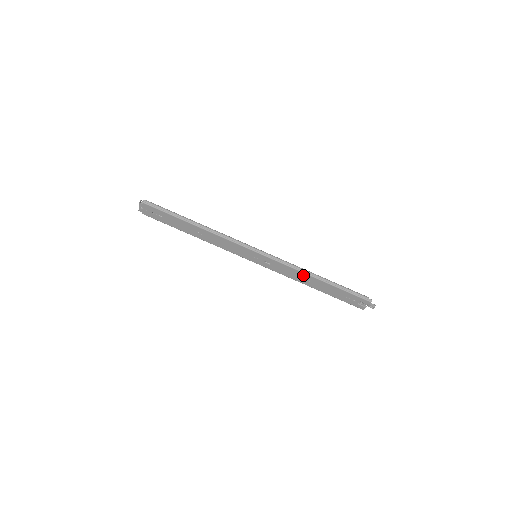
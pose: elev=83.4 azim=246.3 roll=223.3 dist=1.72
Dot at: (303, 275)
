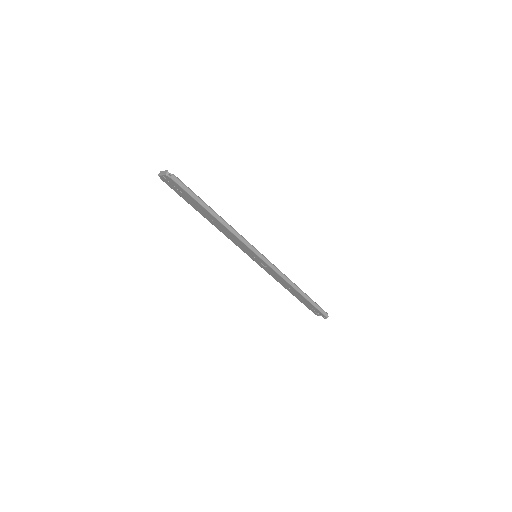
Dot at: (288, 284)
